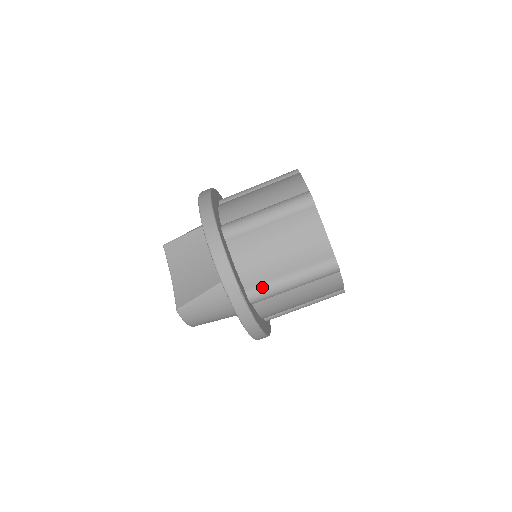
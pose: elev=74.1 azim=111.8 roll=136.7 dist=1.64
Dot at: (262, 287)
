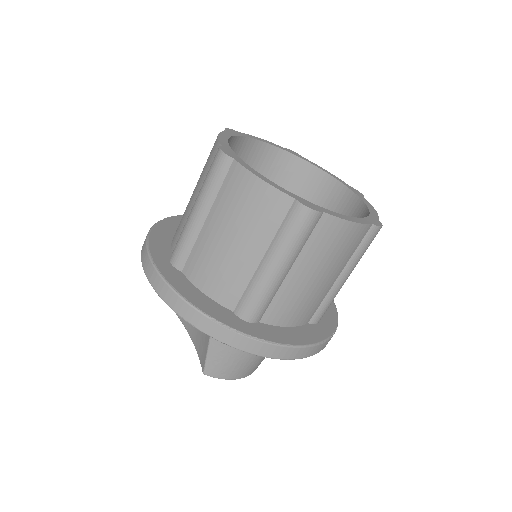
Dot at: (247, 297)
